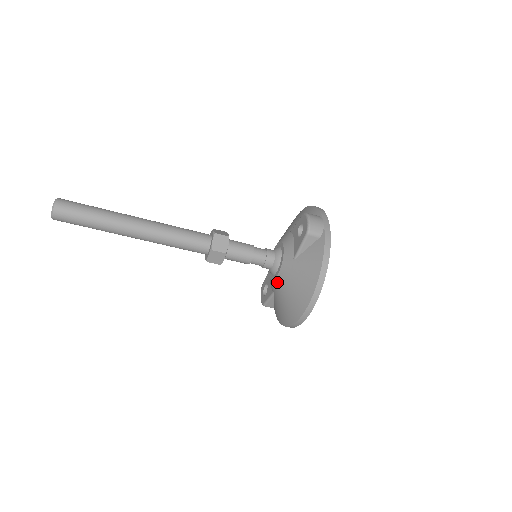
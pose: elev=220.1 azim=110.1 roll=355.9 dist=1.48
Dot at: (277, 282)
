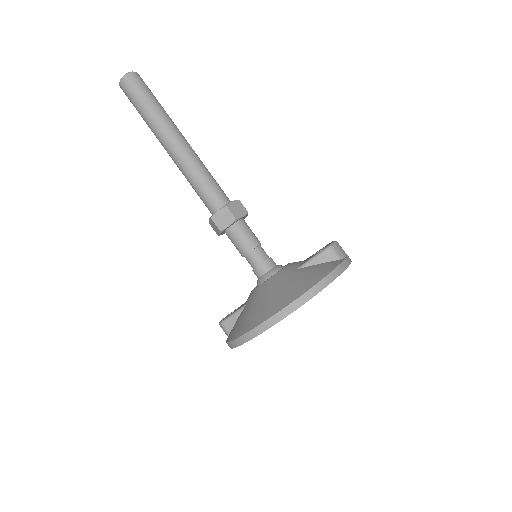
Dot at: (261, 287)
